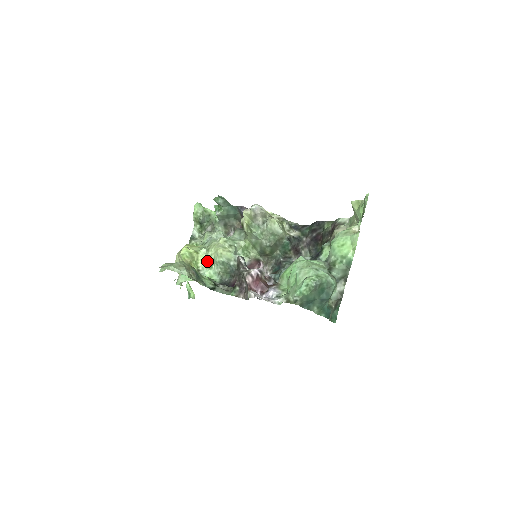
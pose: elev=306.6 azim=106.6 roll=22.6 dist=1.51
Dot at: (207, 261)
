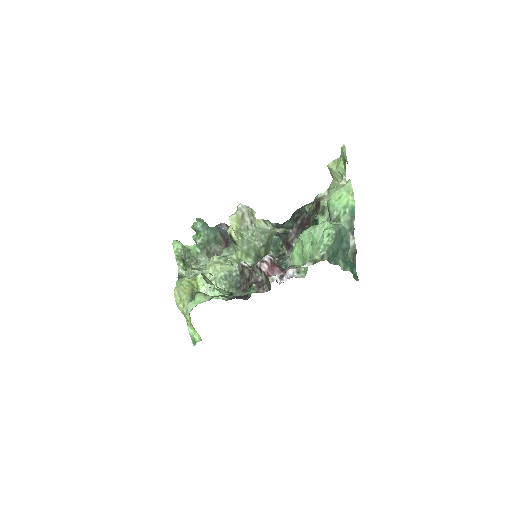
Dot at: (208, 284)
